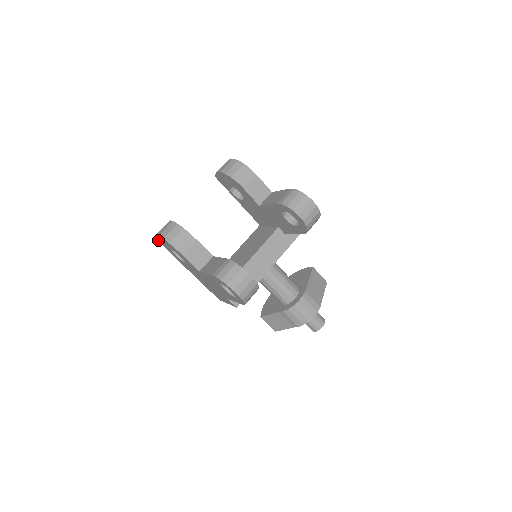
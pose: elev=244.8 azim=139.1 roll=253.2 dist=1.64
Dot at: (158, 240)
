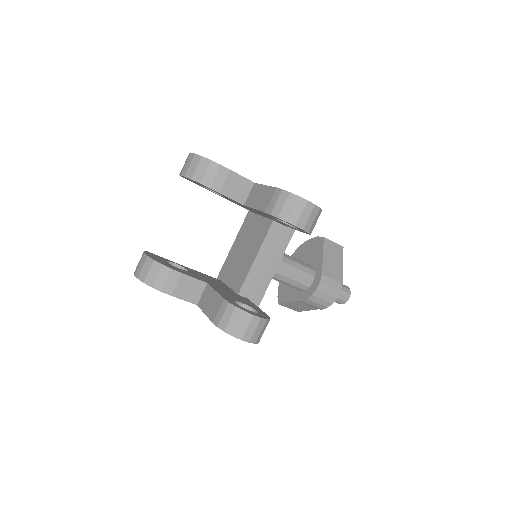
Dot at: occluded
